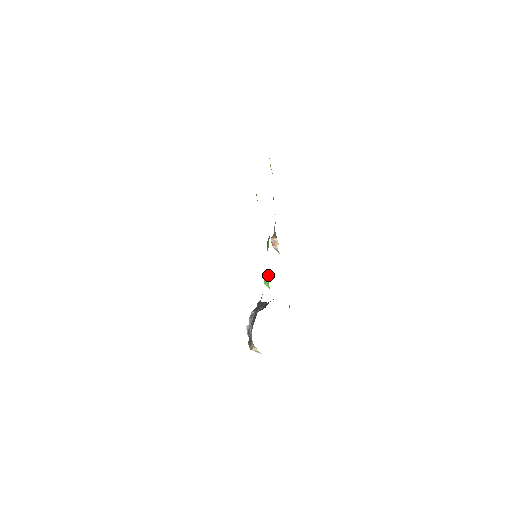
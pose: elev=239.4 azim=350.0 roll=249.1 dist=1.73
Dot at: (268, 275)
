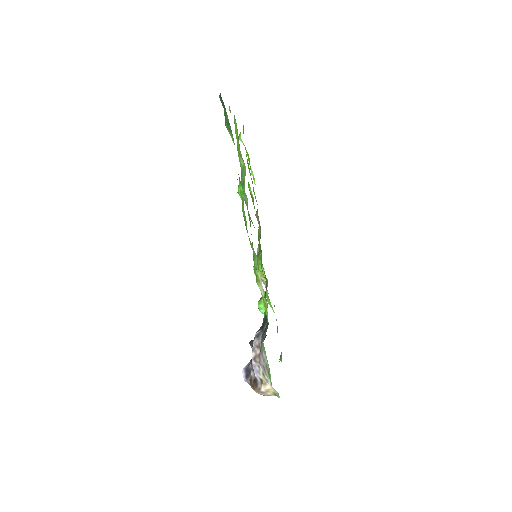
Dot at: occluded
